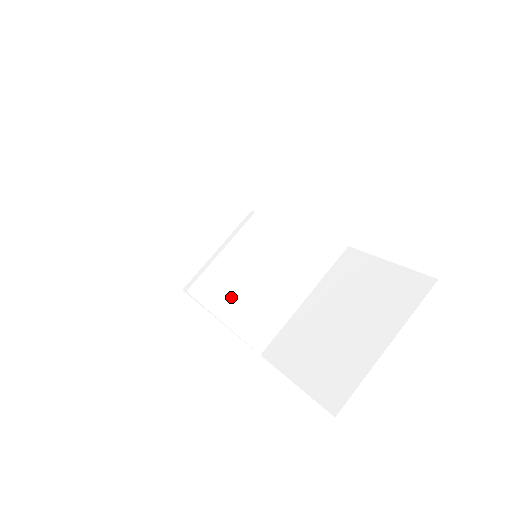
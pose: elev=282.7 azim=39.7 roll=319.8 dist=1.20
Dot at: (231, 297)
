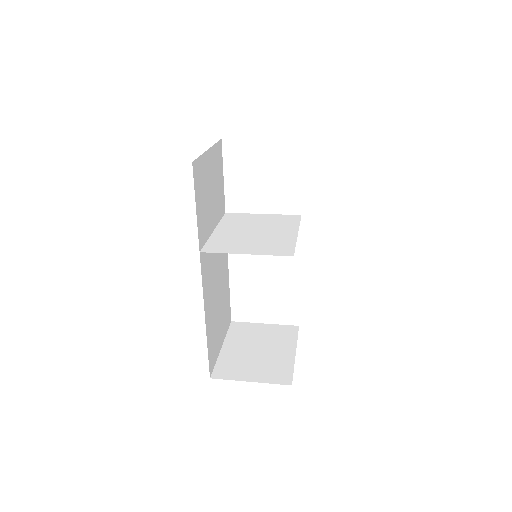
Dot at: (236, 247)
